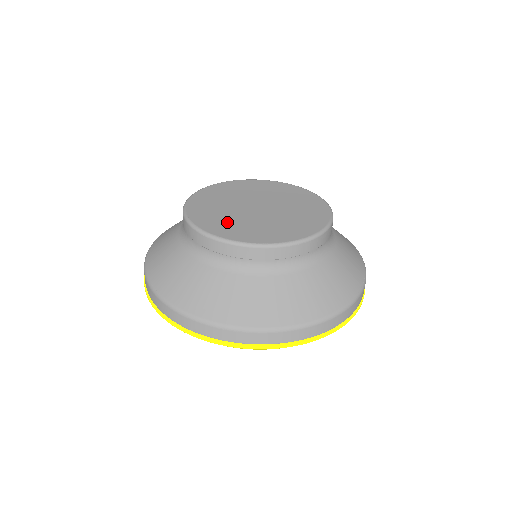
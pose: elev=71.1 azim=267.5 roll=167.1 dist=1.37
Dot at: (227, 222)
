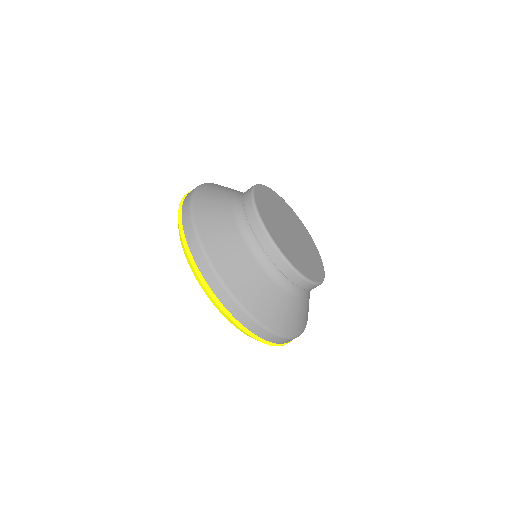
Dot at: (271, 218)
